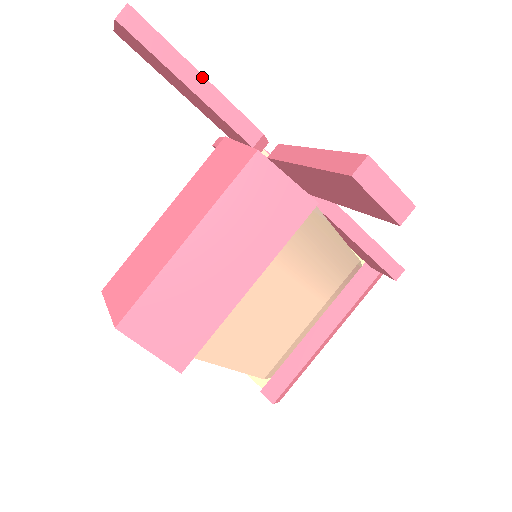
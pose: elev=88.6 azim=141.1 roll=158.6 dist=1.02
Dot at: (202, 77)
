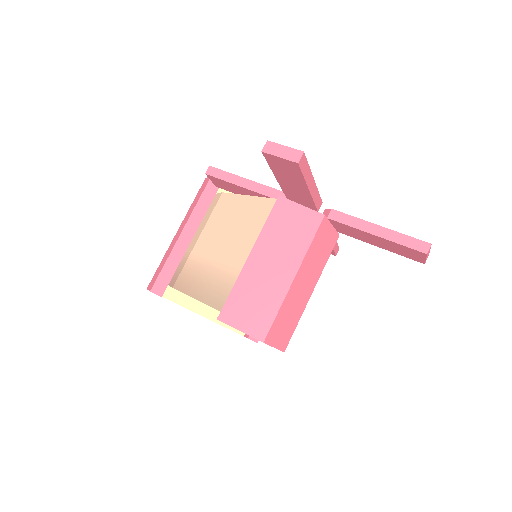
Dot at: (314, 182)
